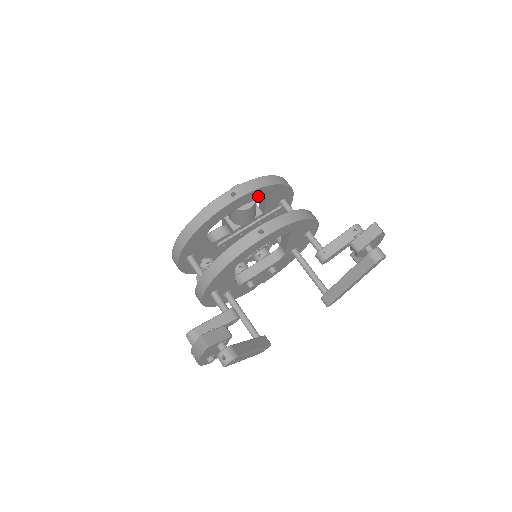
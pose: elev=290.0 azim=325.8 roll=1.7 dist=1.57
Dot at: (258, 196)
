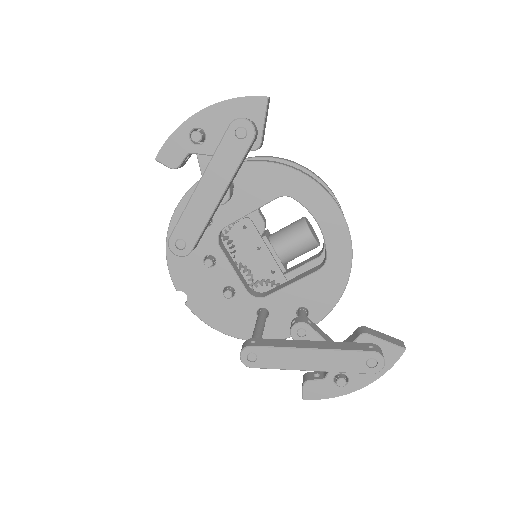
Dot at: occluded
